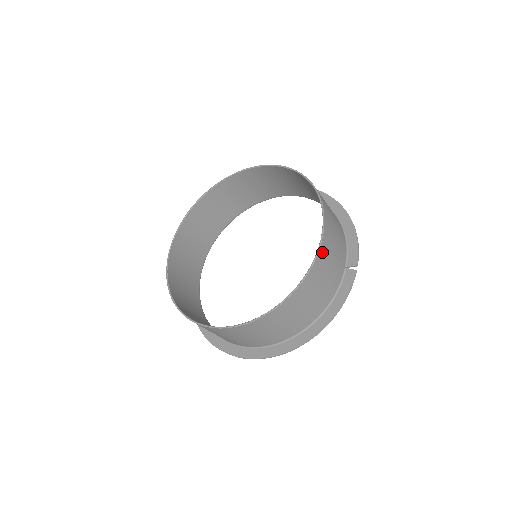
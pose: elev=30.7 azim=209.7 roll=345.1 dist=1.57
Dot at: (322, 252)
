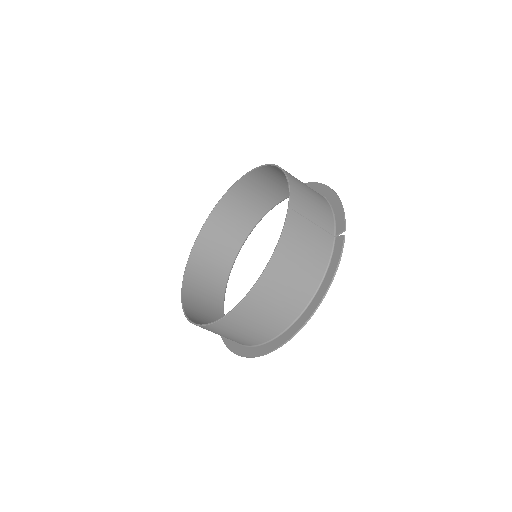
Dot at: (292, 219)
